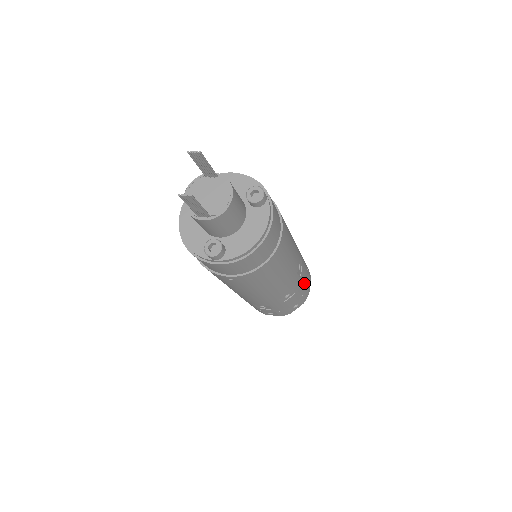
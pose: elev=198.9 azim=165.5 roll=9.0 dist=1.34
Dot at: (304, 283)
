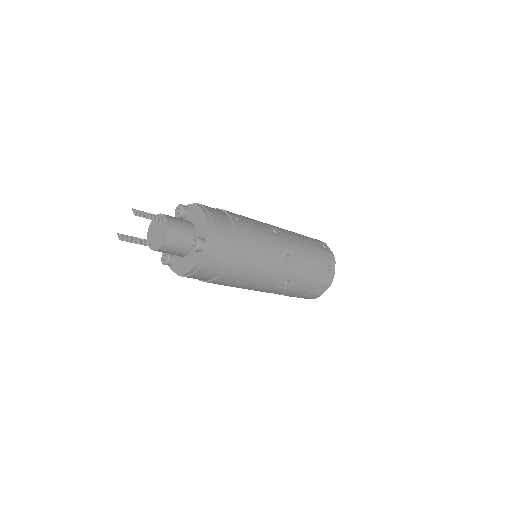
Dot at: (302, 291)
